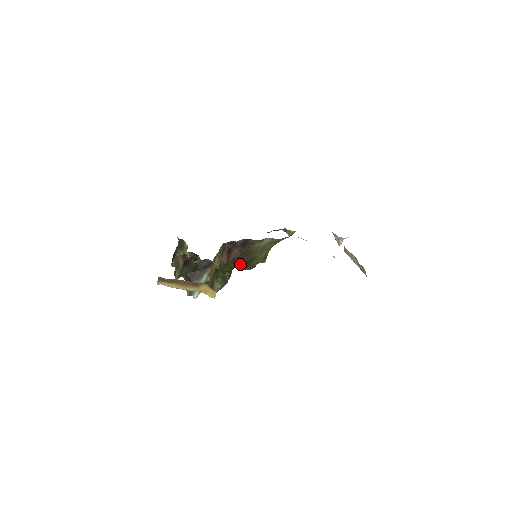
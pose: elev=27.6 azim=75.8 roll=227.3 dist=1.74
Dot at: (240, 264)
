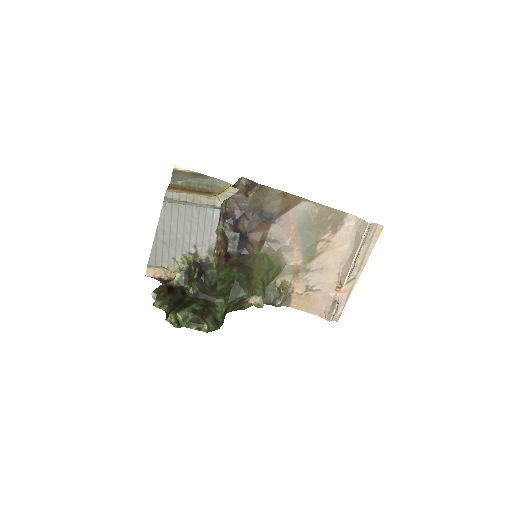
Dot at: (238, 277)
